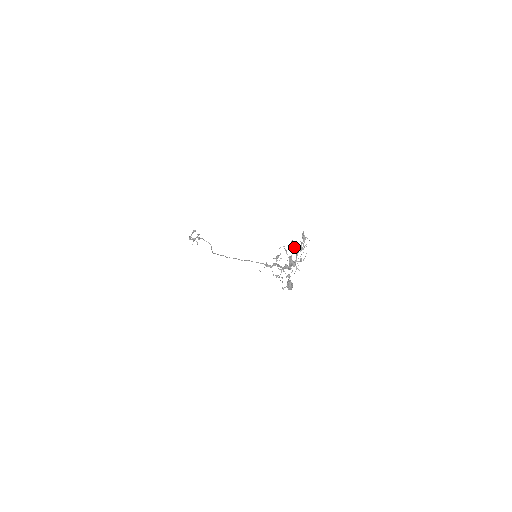
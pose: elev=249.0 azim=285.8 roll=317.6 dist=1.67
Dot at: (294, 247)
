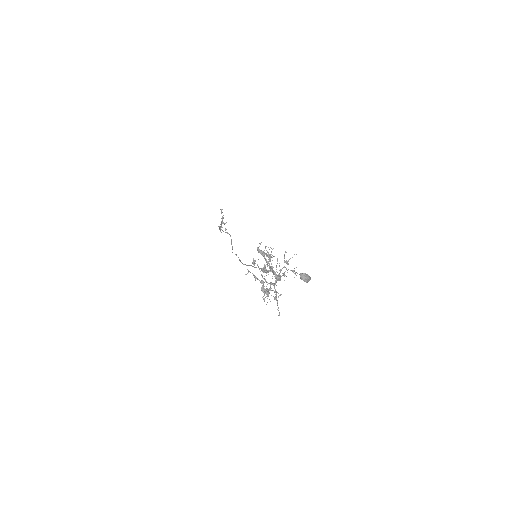
Dot at: occluded
